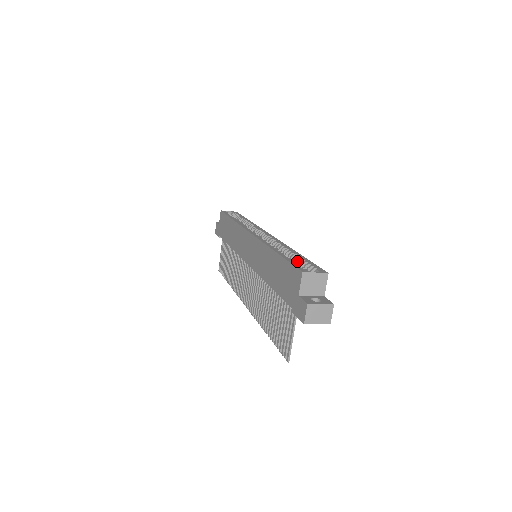
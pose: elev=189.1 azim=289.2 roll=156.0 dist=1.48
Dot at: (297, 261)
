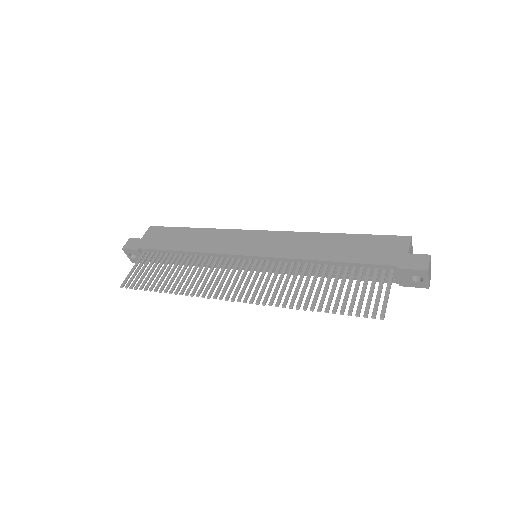
Dot at: occluded
